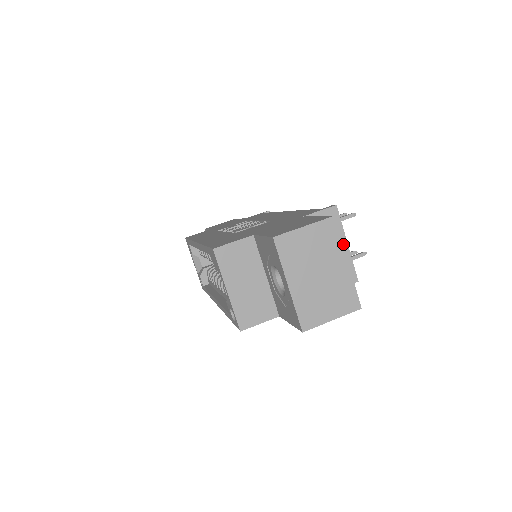
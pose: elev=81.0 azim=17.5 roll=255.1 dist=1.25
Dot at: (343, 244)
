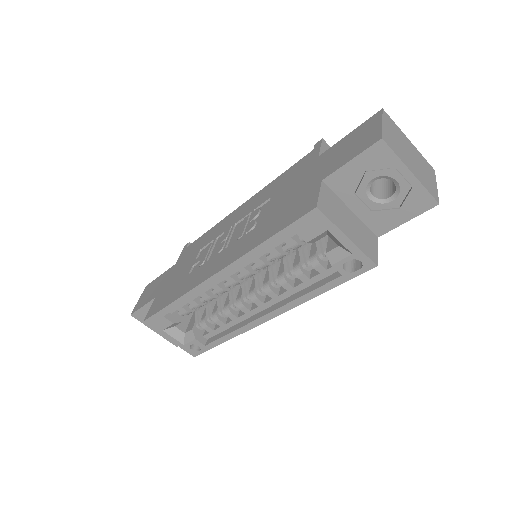
Dot at: occluded
